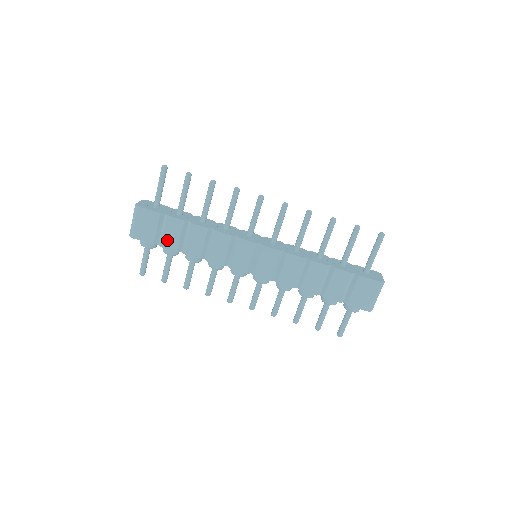
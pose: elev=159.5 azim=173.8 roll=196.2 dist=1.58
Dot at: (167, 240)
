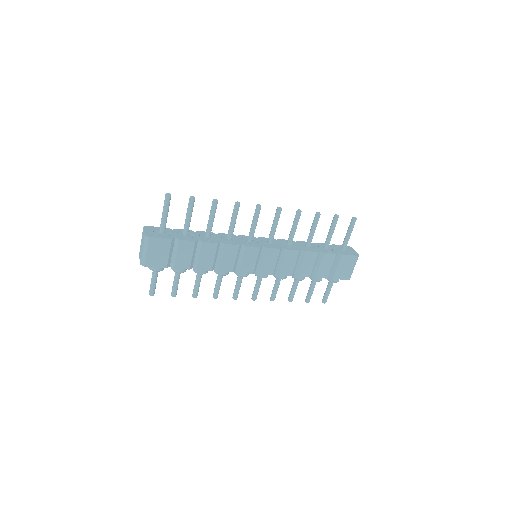
Dot at: (180, 261)
